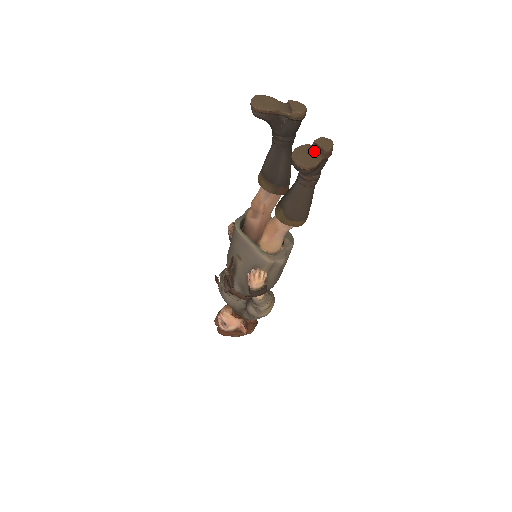
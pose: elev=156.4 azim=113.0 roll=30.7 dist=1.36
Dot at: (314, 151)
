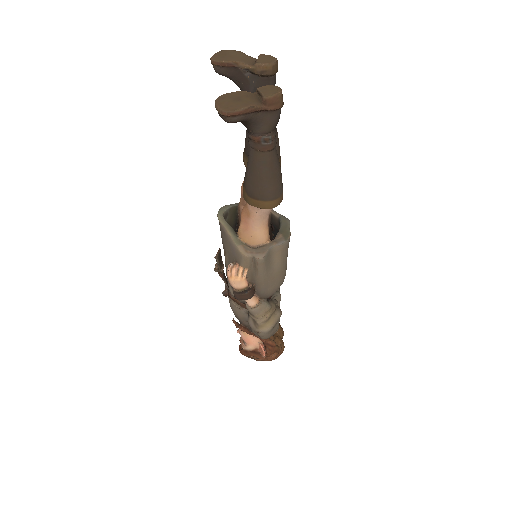
Dot at: (248, 97)
